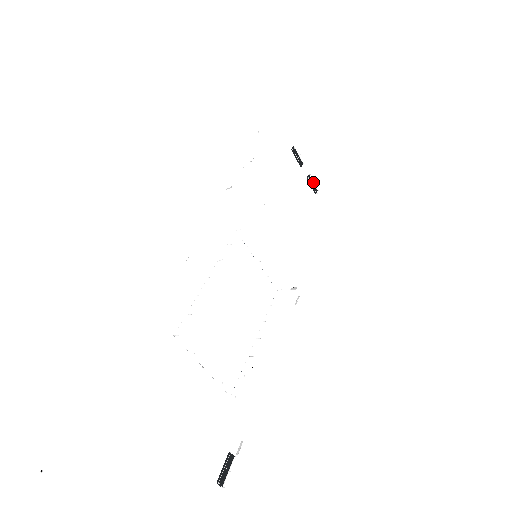
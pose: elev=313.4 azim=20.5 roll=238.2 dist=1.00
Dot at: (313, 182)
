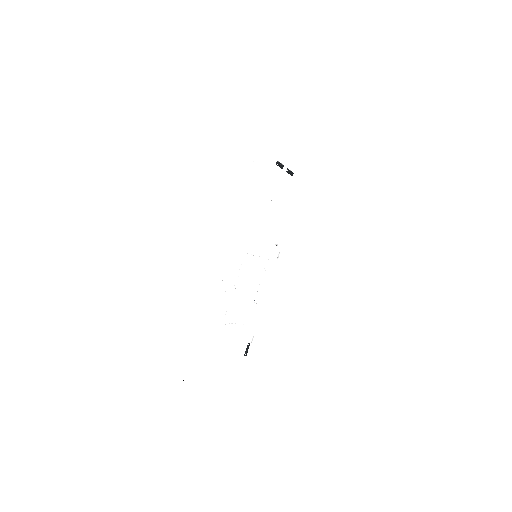
Dot at: (291, 171)
